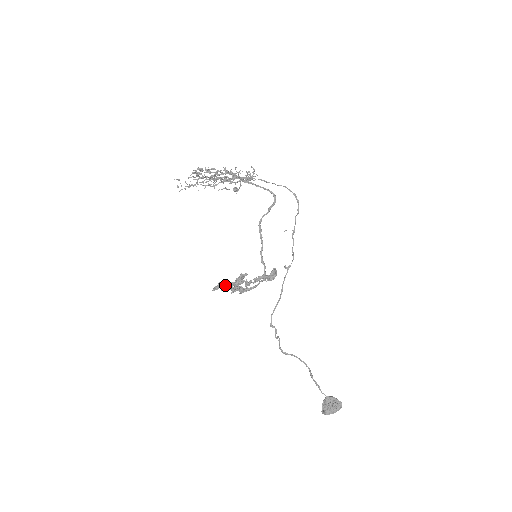
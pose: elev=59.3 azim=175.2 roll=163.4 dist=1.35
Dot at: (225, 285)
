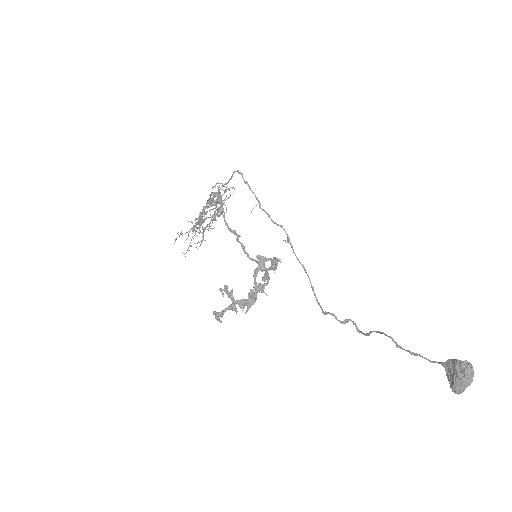
Dot at: (250, 306)
